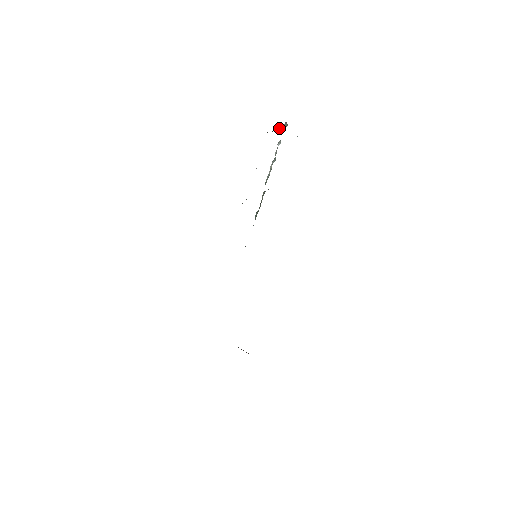
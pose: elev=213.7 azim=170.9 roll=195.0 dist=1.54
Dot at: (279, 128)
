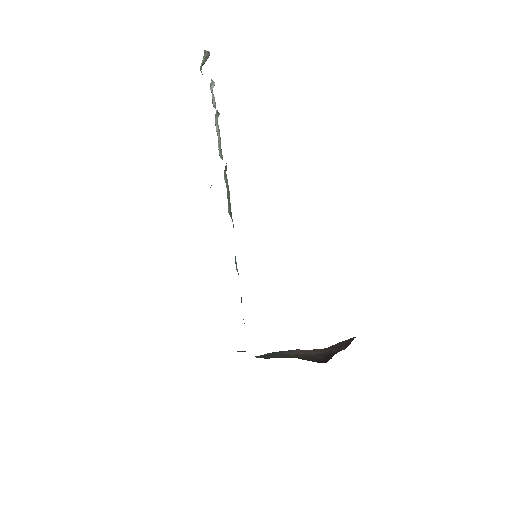
Dot at: occluded
